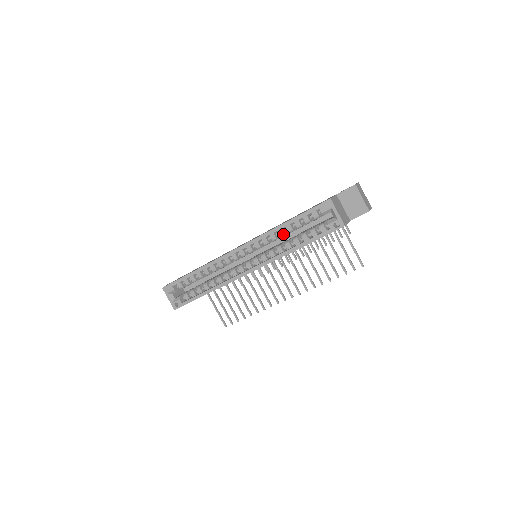
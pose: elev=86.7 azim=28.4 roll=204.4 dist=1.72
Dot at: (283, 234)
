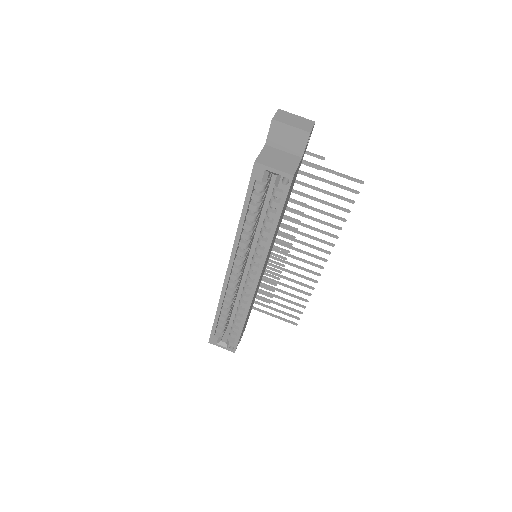
Dot at: (250, 227)
